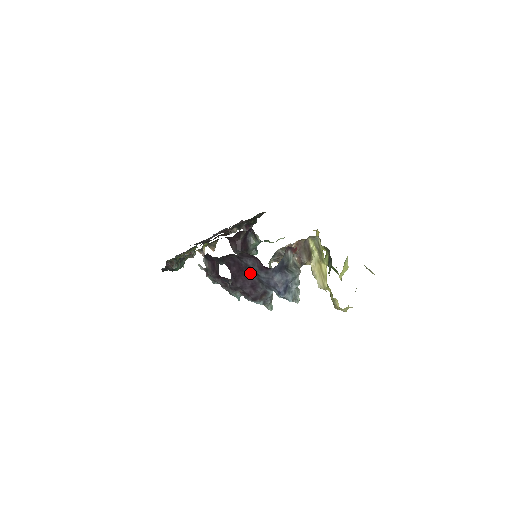
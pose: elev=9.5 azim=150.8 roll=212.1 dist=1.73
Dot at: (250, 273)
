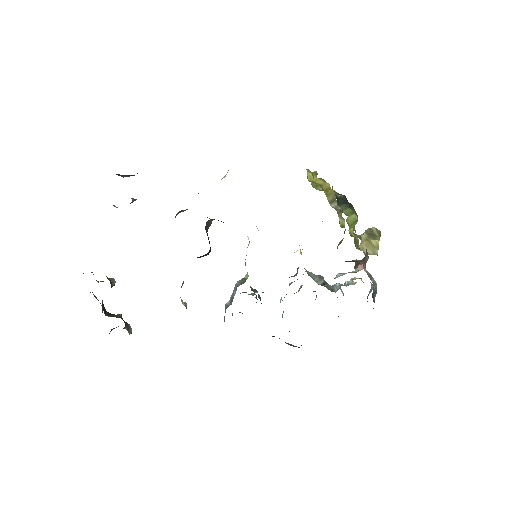
Dot at: occluded
